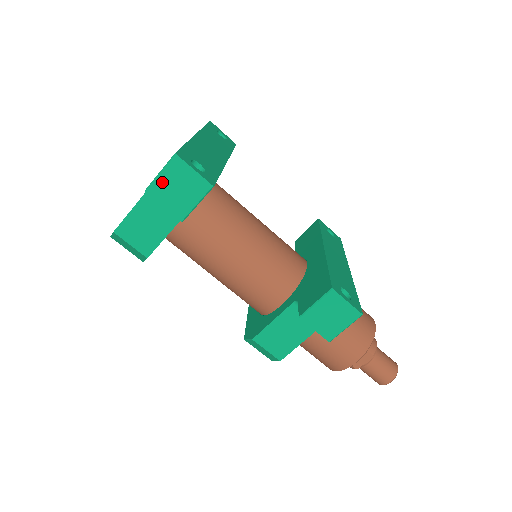
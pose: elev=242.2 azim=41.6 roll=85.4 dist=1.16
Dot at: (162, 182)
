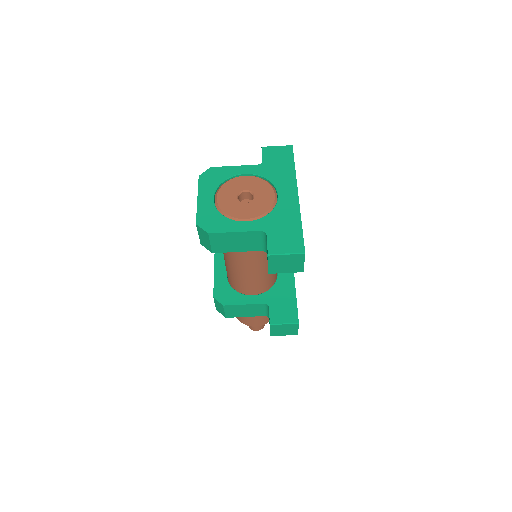
Dot at: (282, 257)
